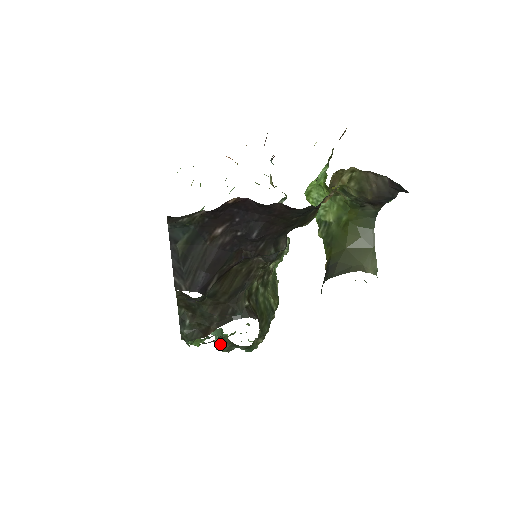
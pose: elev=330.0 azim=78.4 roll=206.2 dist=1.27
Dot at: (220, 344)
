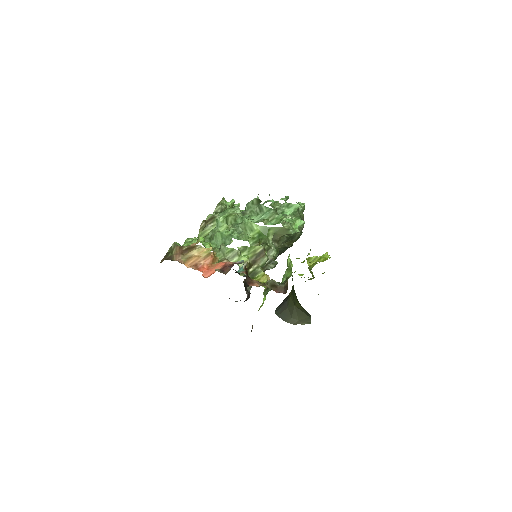
Dot at: occluded
